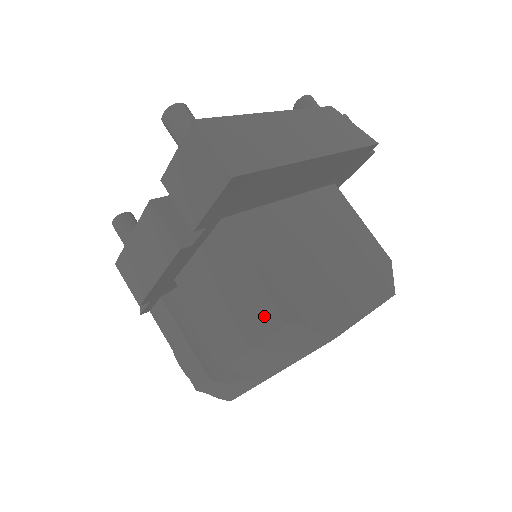
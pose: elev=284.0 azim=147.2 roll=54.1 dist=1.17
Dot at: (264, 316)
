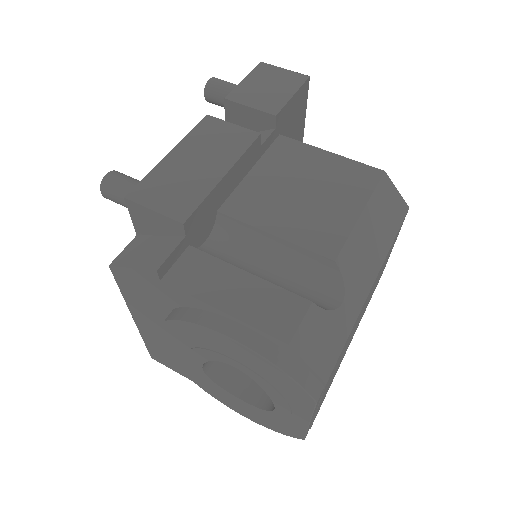
Dot at: (357, 180)
